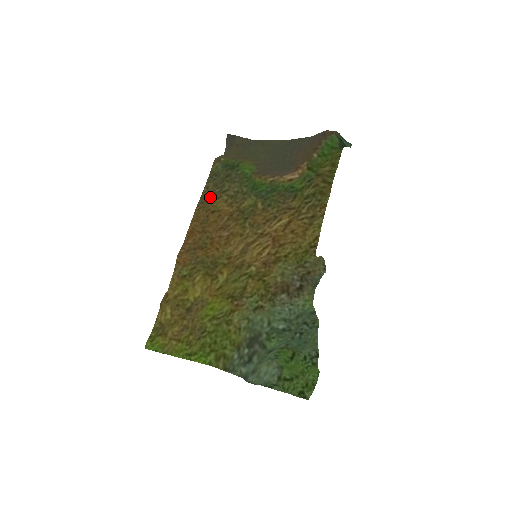
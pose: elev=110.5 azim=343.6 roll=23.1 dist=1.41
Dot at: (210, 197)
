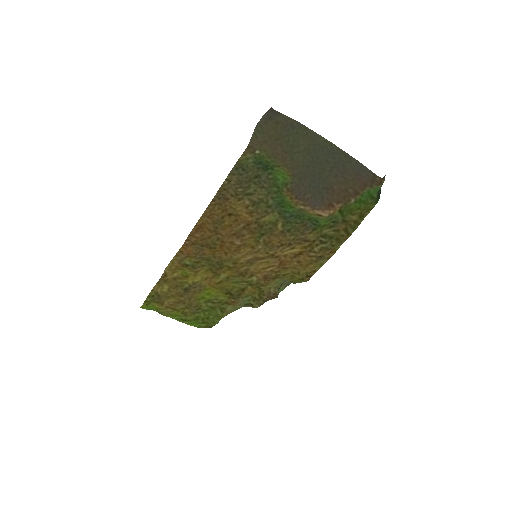
Dot at: (230, 195)
